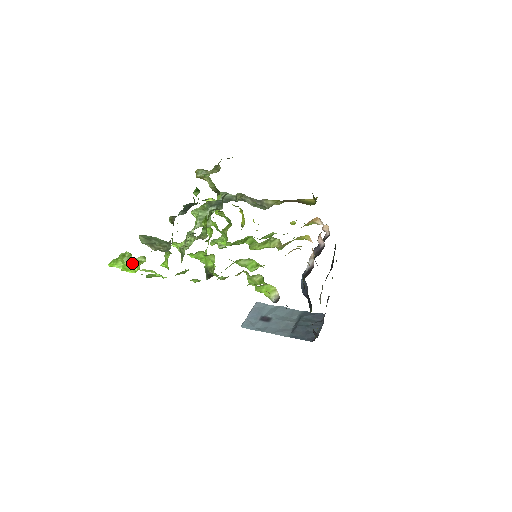
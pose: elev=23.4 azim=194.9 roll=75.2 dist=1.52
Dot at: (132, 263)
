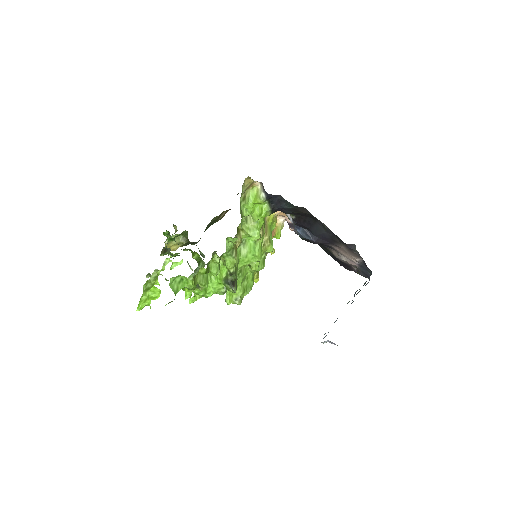
Dot at: occluded
